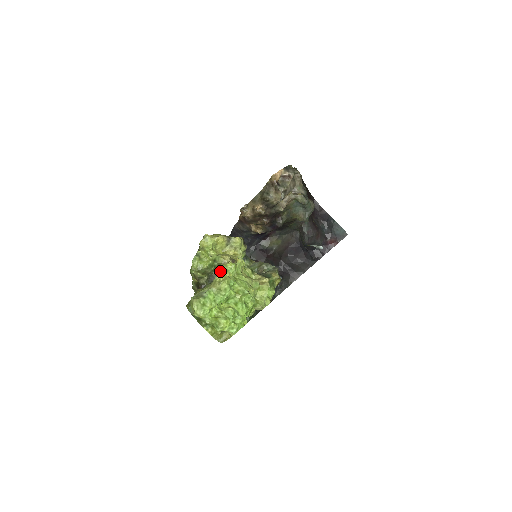
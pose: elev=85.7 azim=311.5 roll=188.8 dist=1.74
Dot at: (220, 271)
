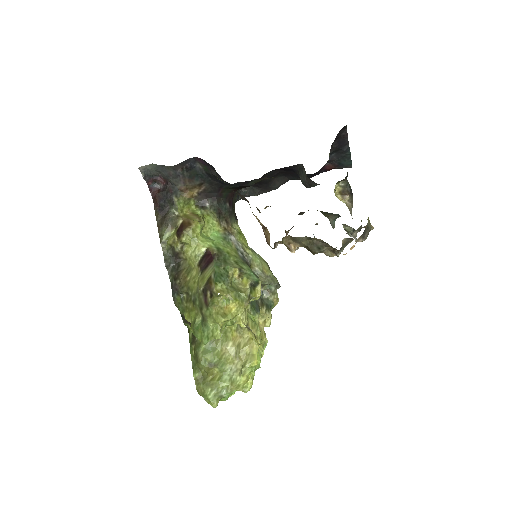
Dot at: (245, 375)
